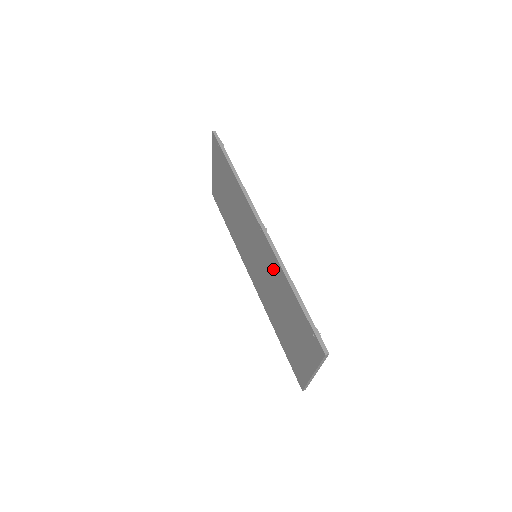
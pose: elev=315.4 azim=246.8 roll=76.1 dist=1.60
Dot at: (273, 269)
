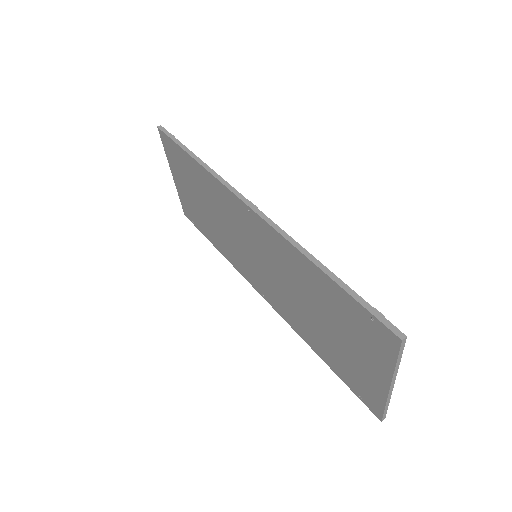
Dot at: (282, 256)
